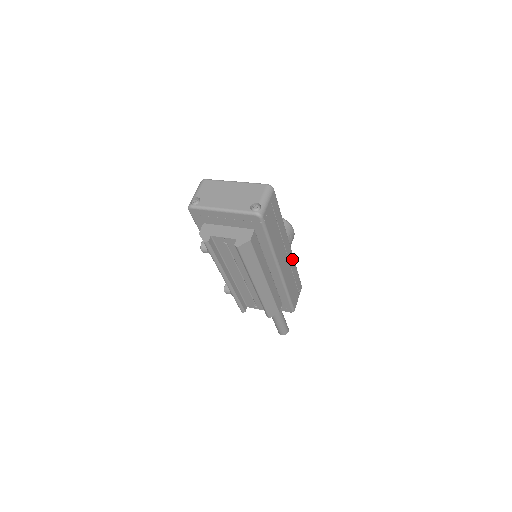
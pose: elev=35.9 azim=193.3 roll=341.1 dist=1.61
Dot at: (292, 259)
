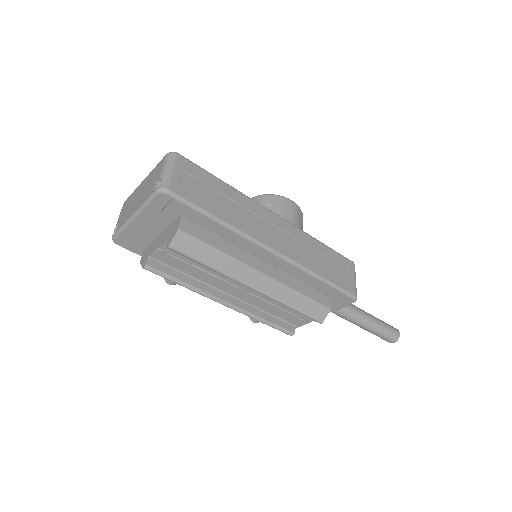
Dot at: (297, 232)
